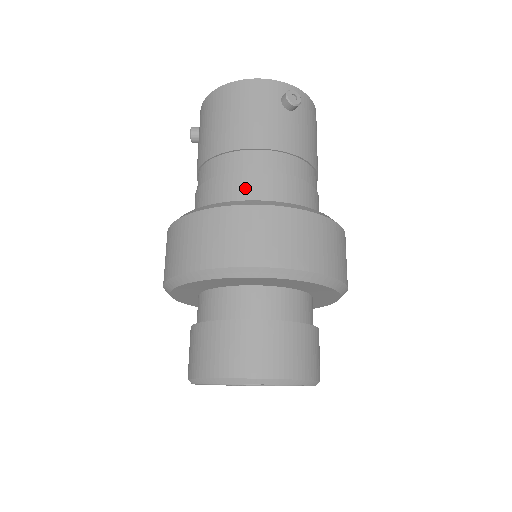
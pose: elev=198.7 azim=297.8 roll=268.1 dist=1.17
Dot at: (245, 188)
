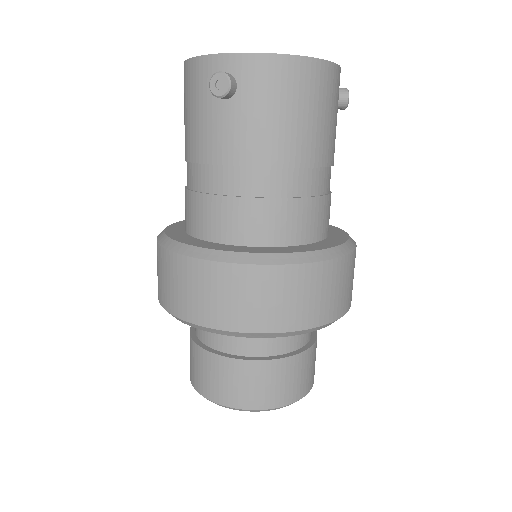
Dot at: (190, 211)
